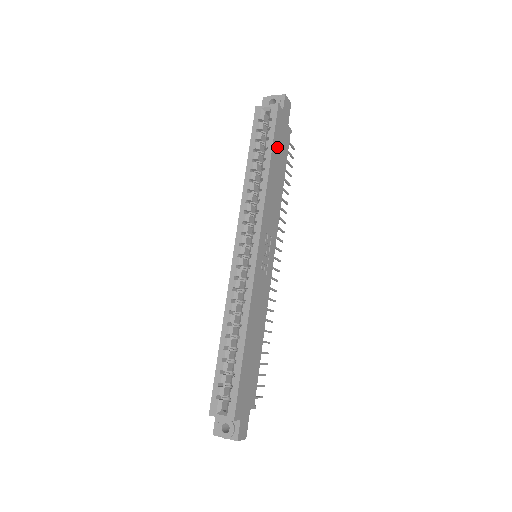
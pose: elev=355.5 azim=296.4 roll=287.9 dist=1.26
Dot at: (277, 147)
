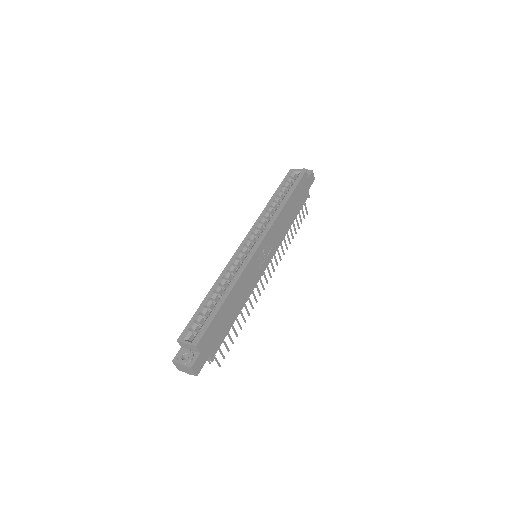
Dot at: (296, 195)
